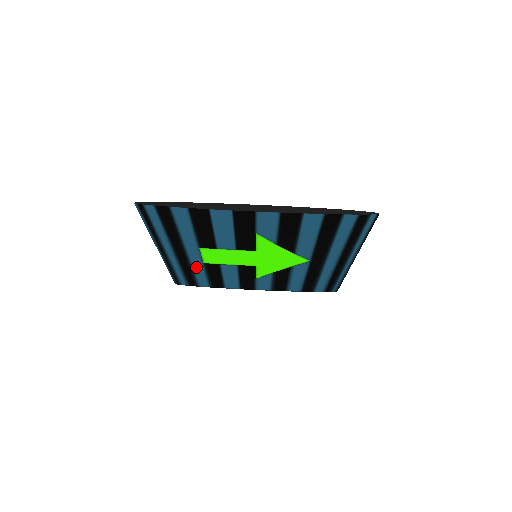
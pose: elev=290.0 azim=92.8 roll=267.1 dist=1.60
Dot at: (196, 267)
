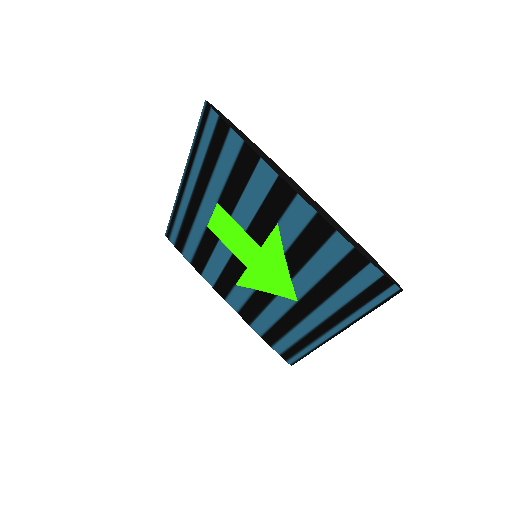
Dot at: (197, 226)
